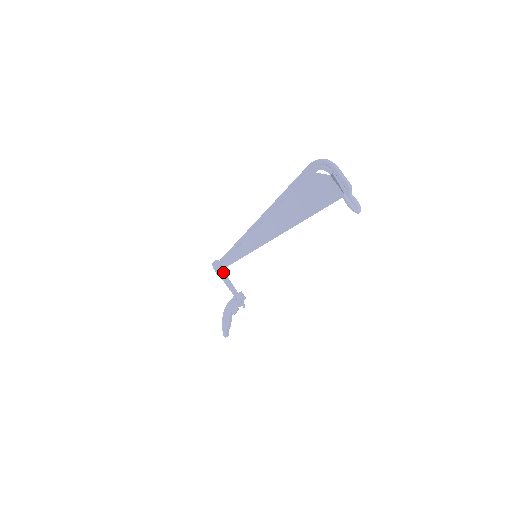
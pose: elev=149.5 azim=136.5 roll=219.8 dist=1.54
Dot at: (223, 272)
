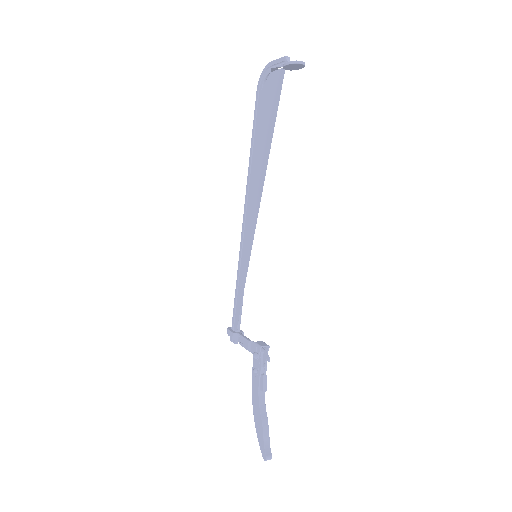
Dot at: (239, 333)
